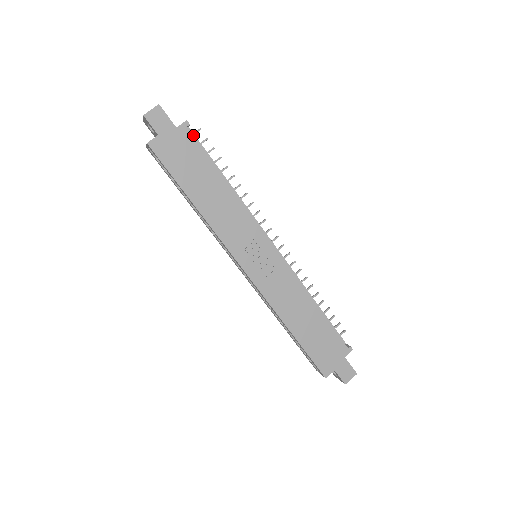
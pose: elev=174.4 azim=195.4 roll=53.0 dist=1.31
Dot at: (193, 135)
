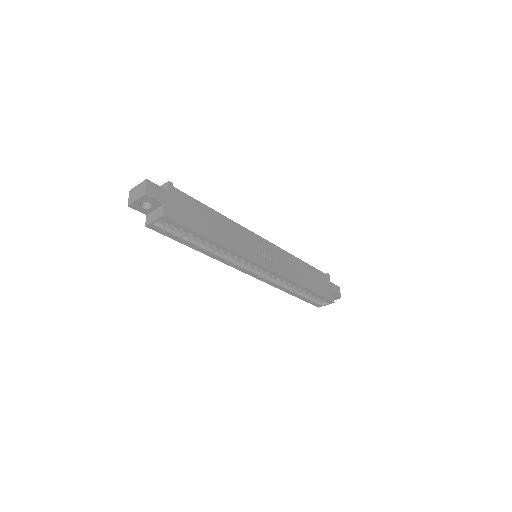
Dot at: occluded
